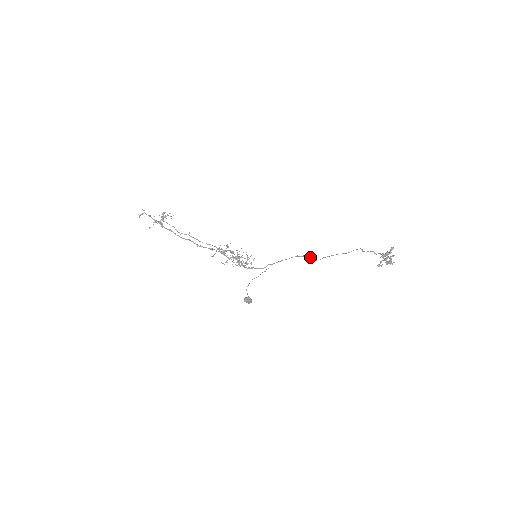
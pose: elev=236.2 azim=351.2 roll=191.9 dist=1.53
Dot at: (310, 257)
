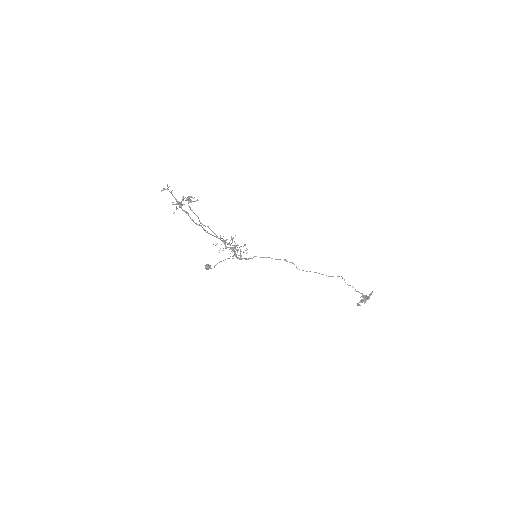
Dot at: occluded
